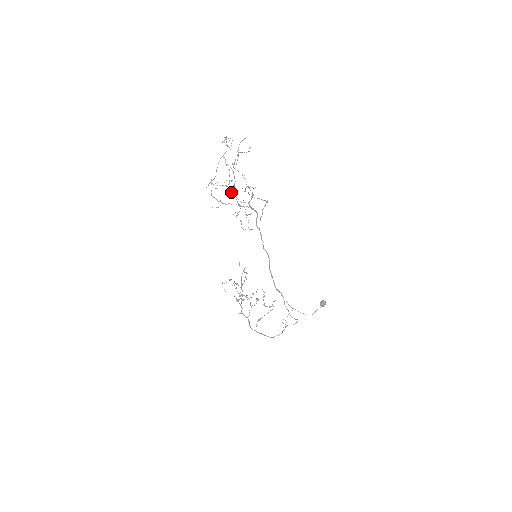
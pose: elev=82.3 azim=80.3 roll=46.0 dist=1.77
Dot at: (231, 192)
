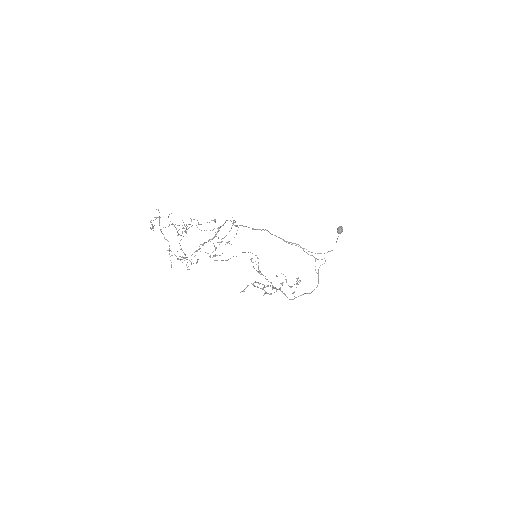
Dot at: occluded
